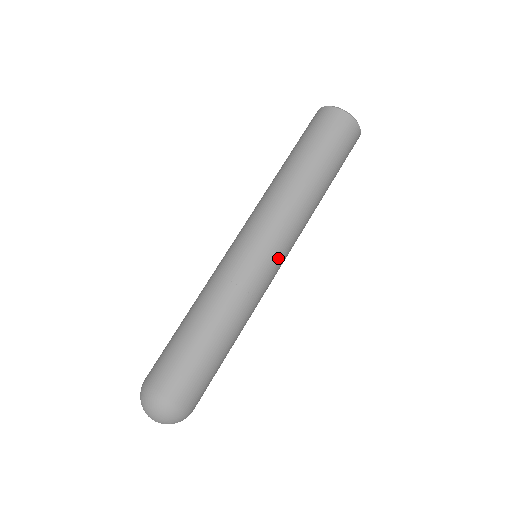
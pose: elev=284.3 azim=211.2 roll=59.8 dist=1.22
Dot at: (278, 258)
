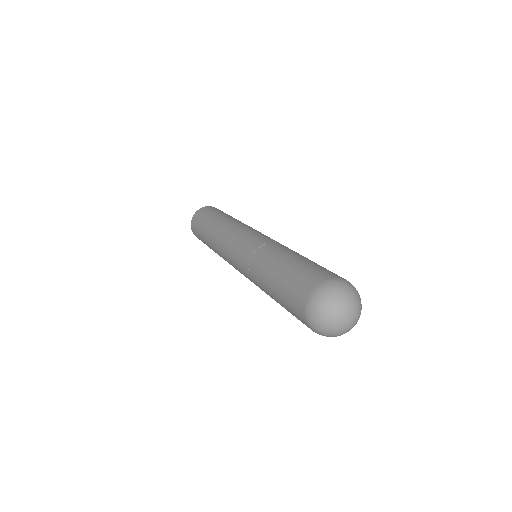
Dot at: occluded
